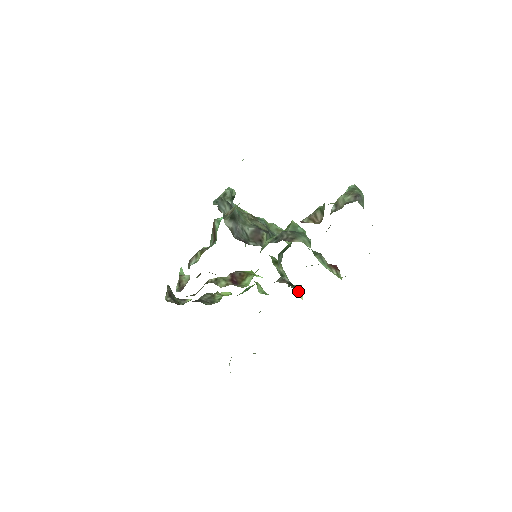
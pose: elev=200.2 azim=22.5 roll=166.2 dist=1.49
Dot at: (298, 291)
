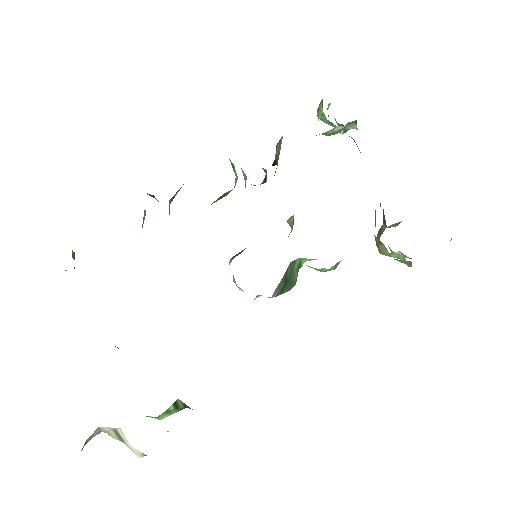
Dot at: occluded
